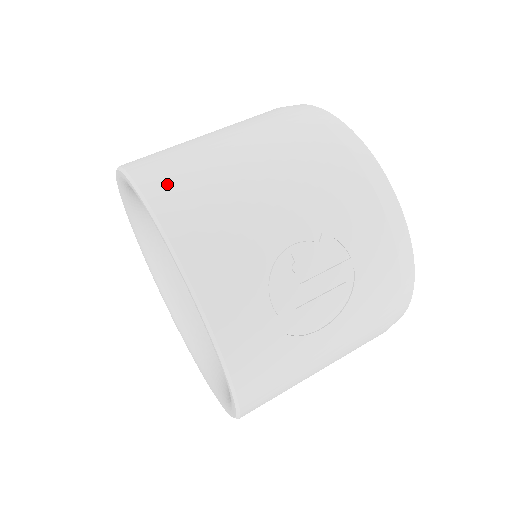
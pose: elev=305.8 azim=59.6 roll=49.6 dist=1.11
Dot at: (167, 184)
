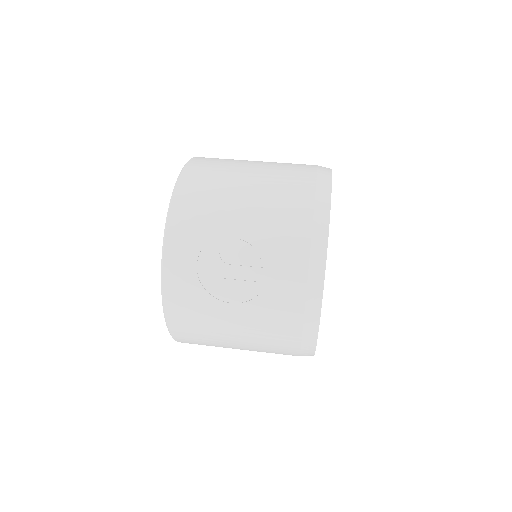
Dot at: (197, 173)
